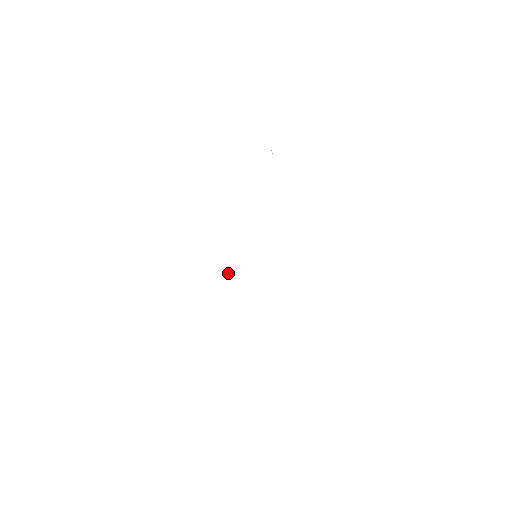
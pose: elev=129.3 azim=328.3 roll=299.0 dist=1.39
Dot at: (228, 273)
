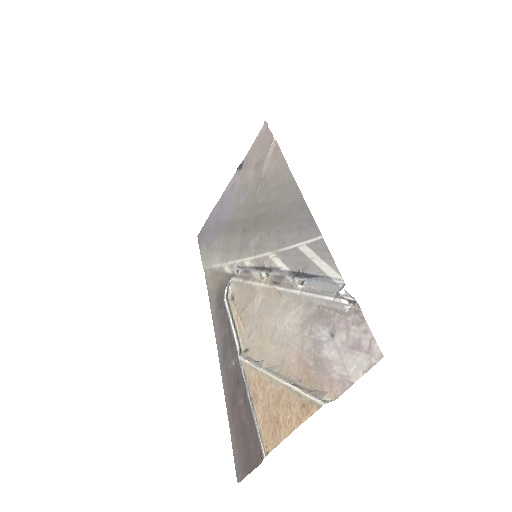
Dot at: (273, 278)
